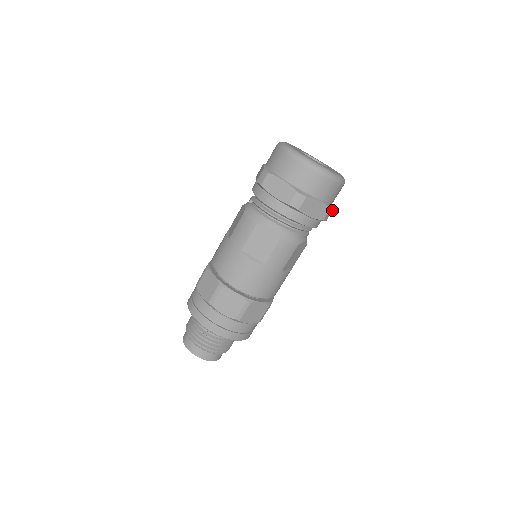
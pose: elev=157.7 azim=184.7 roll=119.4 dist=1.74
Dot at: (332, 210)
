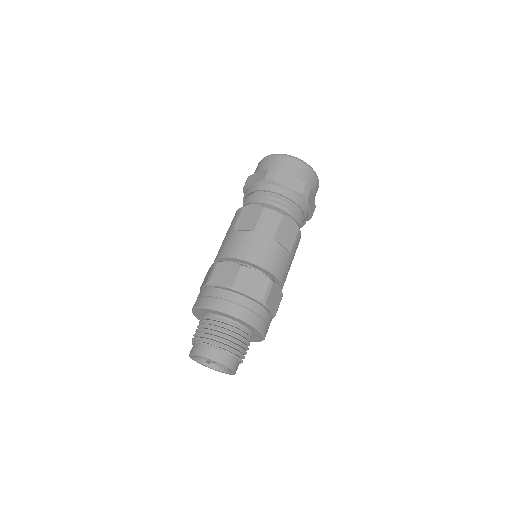
Dot at: (309, 189)
